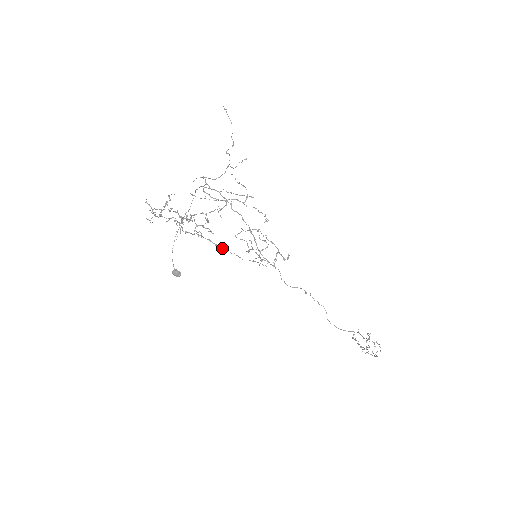
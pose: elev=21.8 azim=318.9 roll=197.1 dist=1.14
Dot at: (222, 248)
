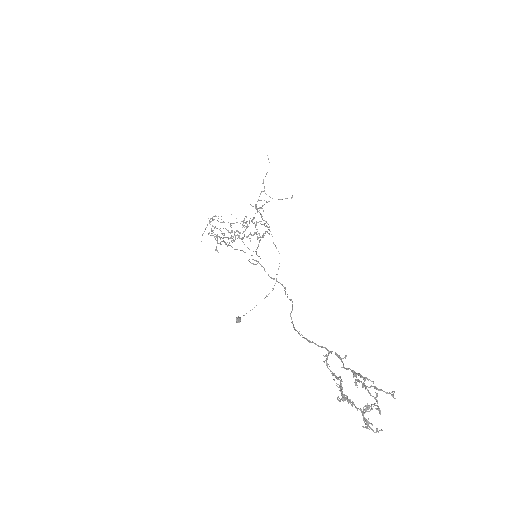
Dot at: occluded
